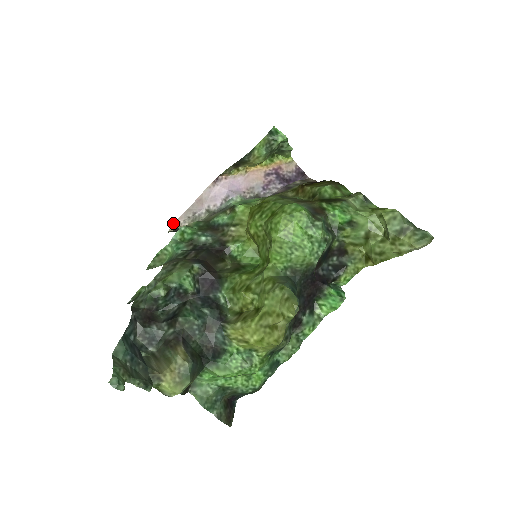
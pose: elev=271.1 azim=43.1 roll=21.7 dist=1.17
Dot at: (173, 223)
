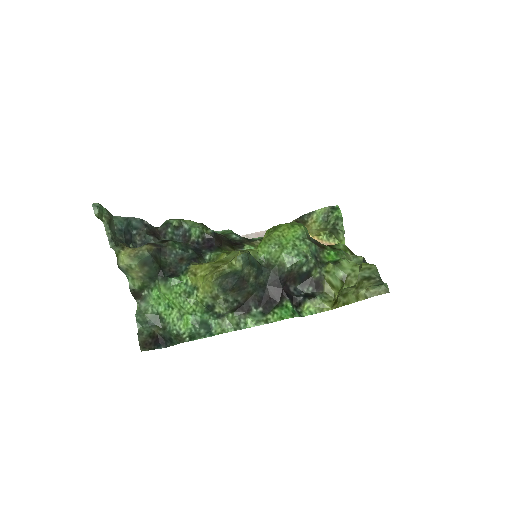
Dot at: occluded
